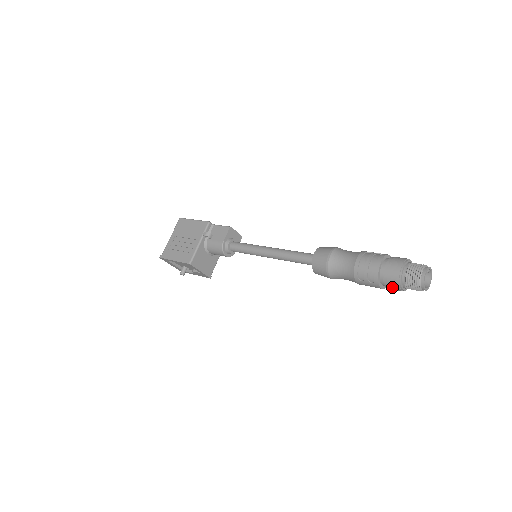
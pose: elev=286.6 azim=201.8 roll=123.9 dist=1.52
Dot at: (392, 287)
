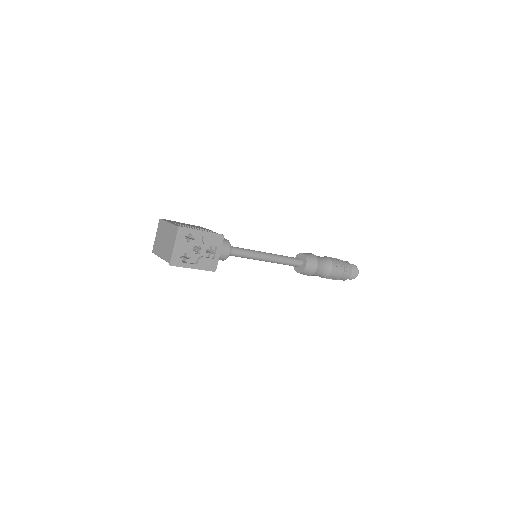
Dot at: (348, 271)
